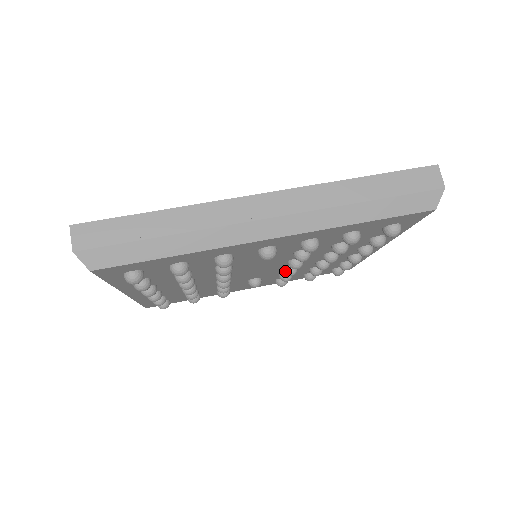
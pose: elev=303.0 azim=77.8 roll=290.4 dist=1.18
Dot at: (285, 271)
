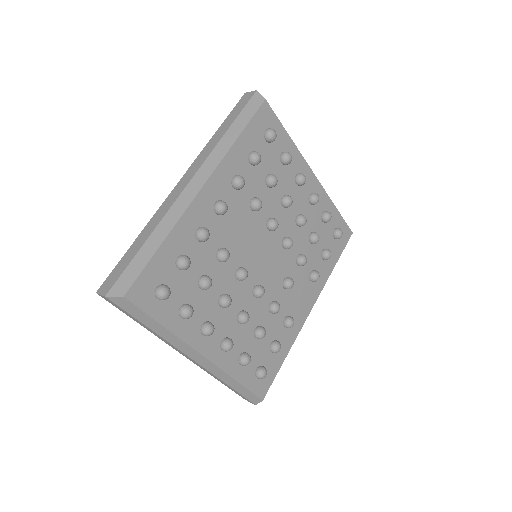
Dot at: (284, 246)
